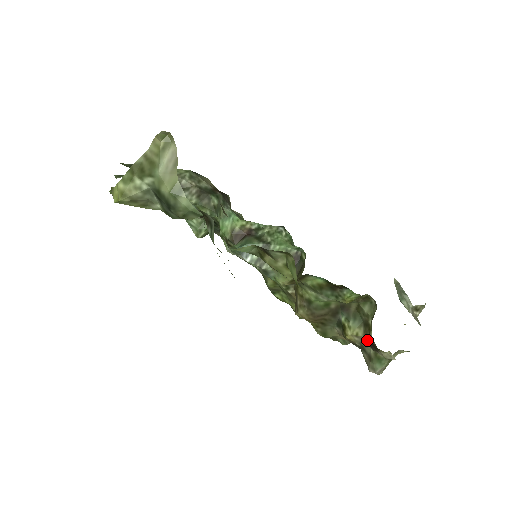
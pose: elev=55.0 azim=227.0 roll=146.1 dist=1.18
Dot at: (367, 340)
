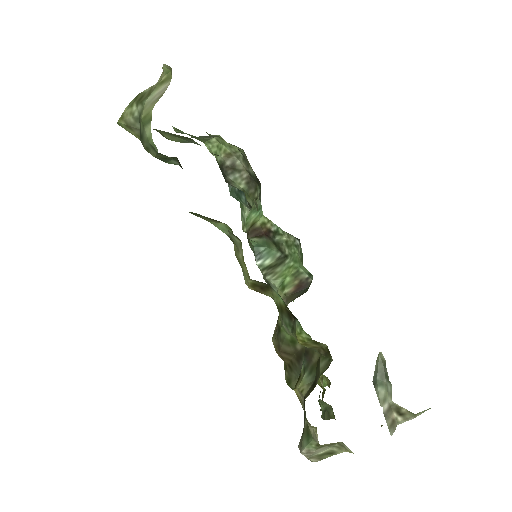
Dot at: (304, 402)
